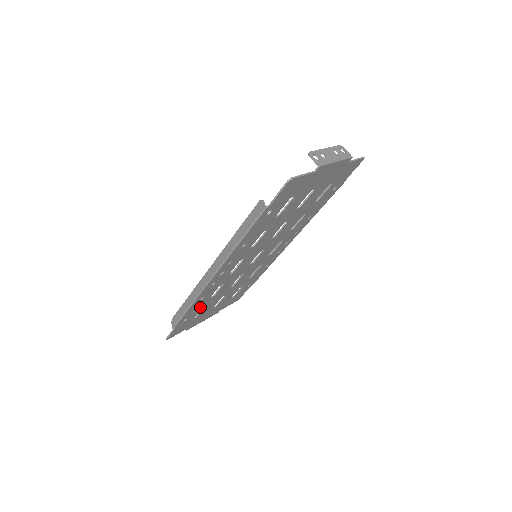
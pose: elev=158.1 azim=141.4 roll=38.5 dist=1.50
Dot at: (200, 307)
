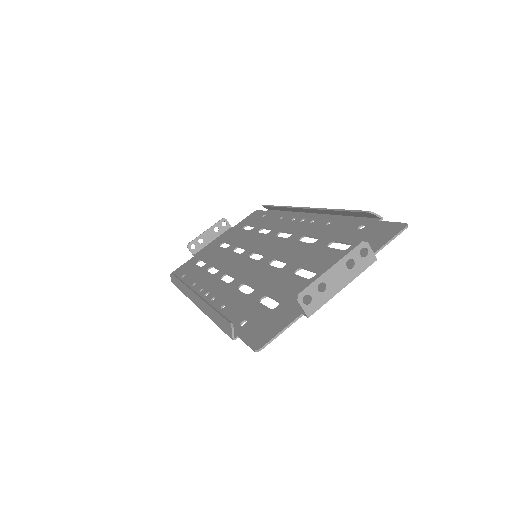
Dot at: (198, 271)
